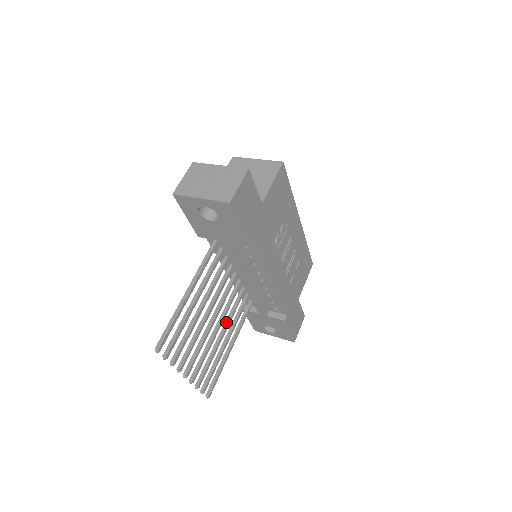
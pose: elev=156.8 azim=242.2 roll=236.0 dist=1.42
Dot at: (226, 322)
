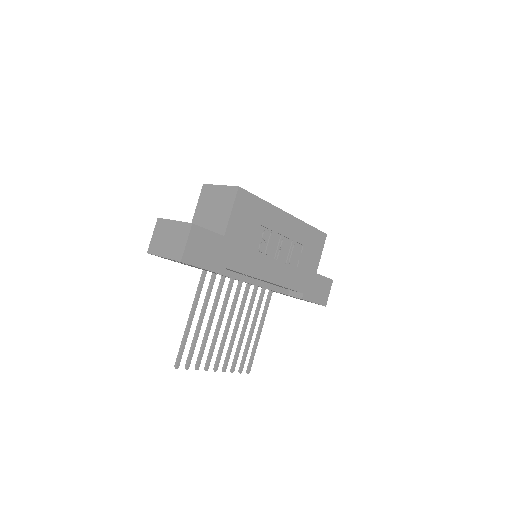
Dot at: (247, 314)
